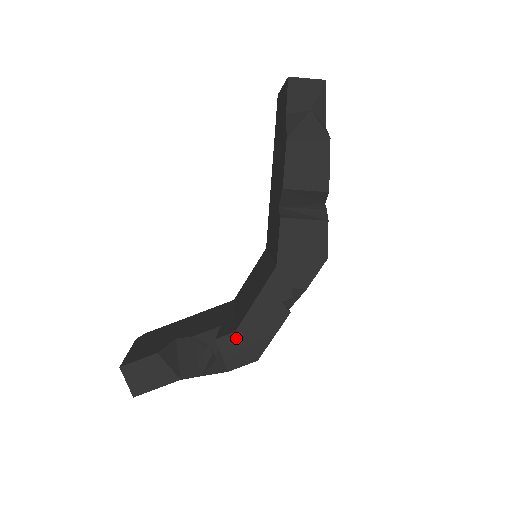
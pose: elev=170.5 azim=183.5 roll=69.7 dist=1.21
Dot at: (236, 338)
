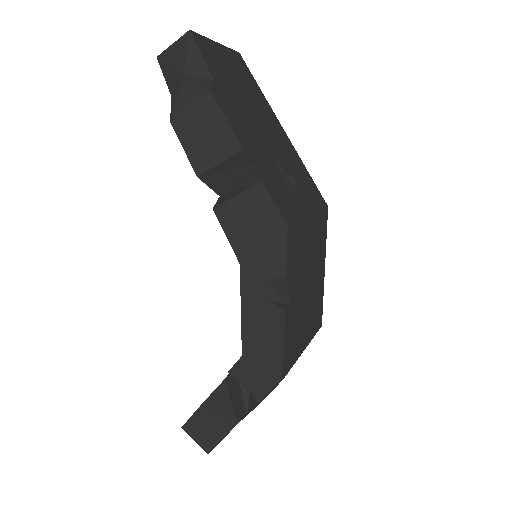
Dot at: (247, 363)
